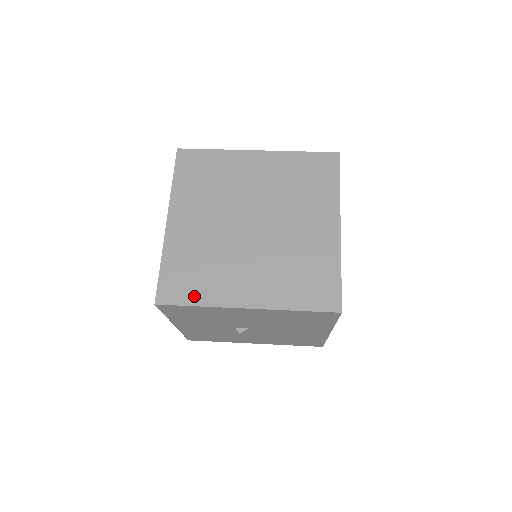
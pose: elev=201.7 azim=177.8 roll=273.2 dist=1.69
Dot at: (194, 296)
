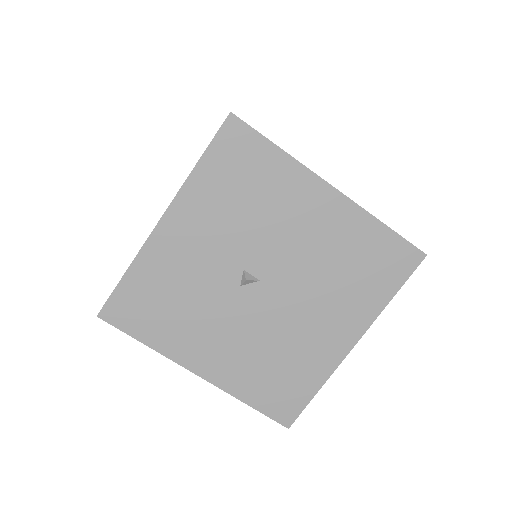
Dot at: occluded
